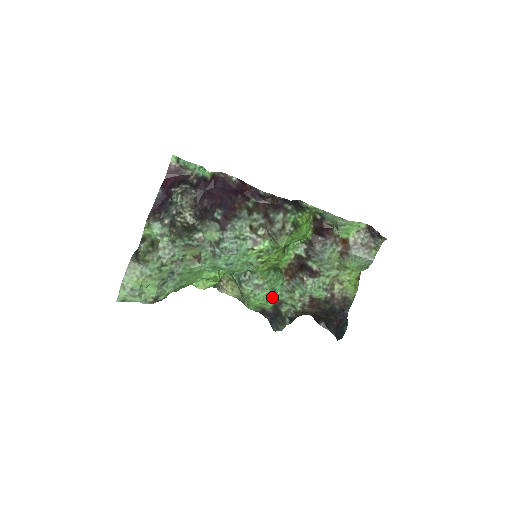
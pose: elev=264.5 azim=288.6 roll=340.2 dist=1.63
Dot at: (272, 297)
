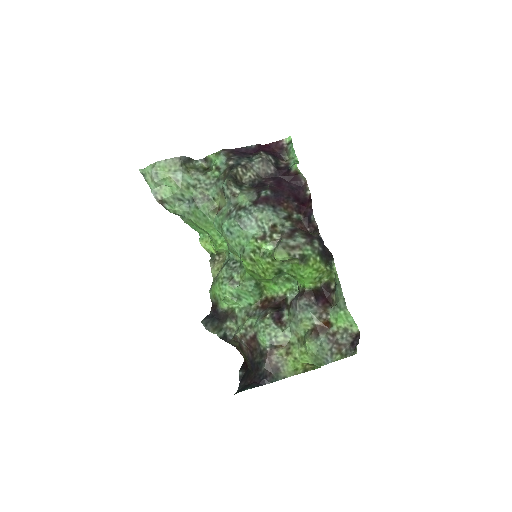
Dot at: (232, 301)
